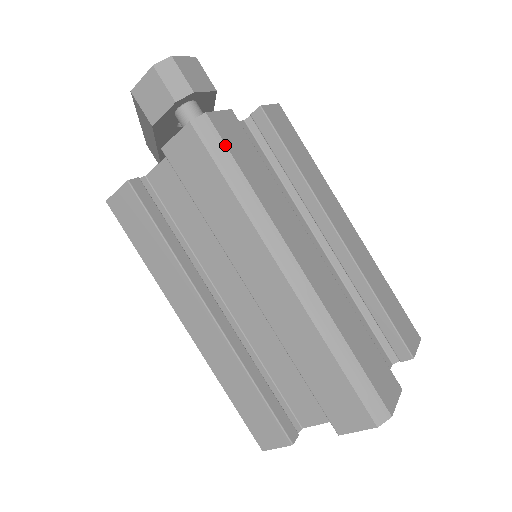
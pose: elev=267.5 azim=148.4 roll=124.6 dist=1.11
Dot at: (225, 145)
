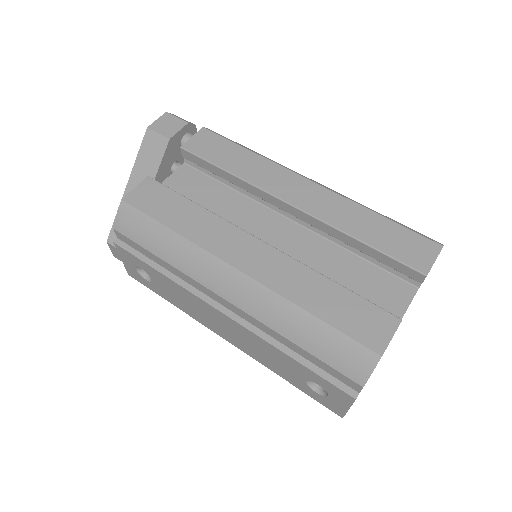
Dot at: occluded
